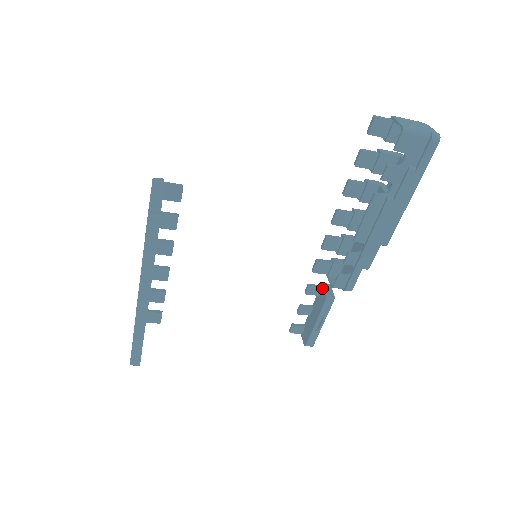
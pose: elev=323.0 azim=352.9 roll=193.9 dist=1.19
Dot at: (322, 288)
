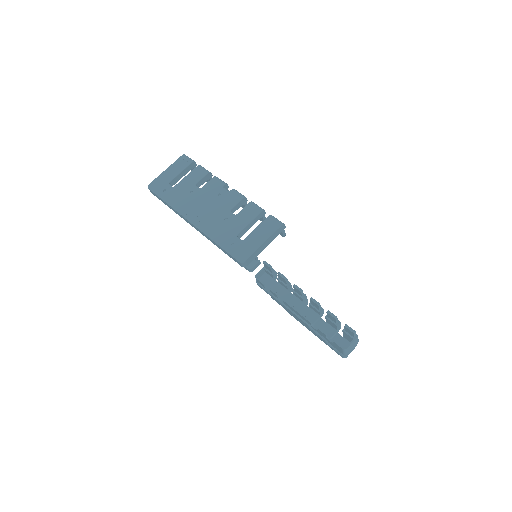
Dot at: (256, 262)
